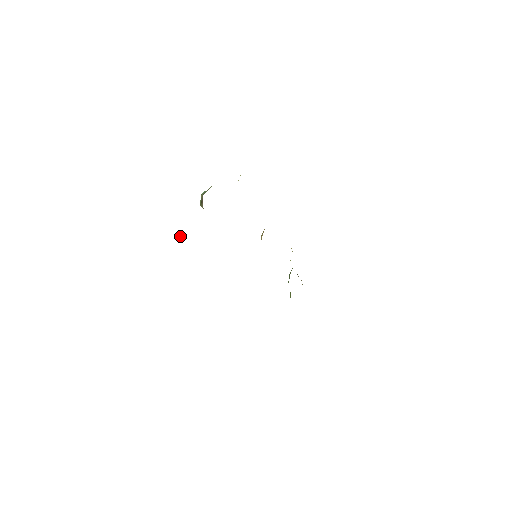
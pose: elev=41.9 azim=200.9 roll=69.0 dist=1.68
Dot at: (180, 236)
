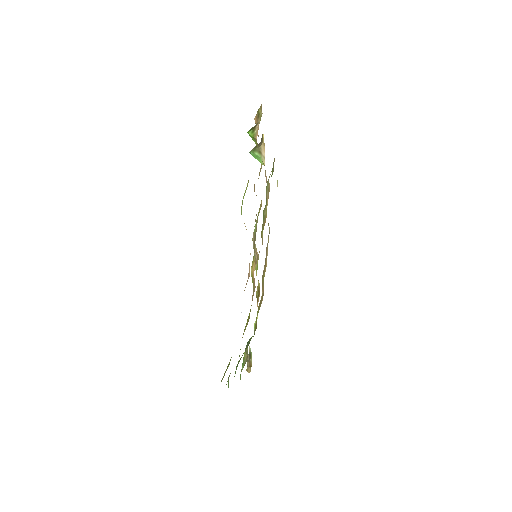
Dot at: (250, 130)
